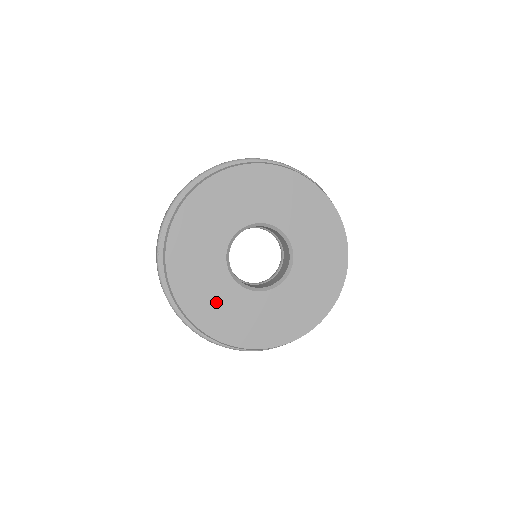
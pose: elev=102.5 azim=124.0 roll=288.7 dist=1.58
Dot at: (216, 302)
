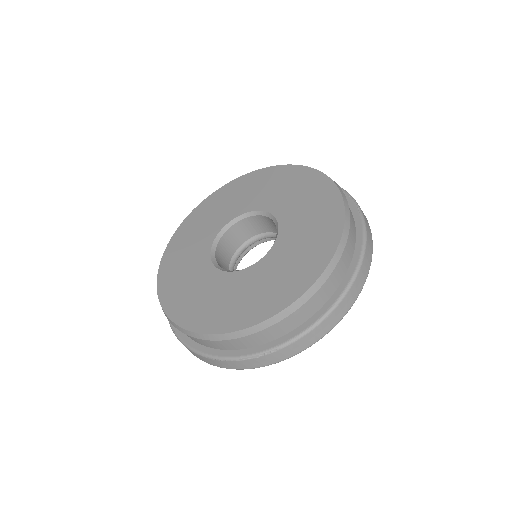
Dot at: (214, 300)
